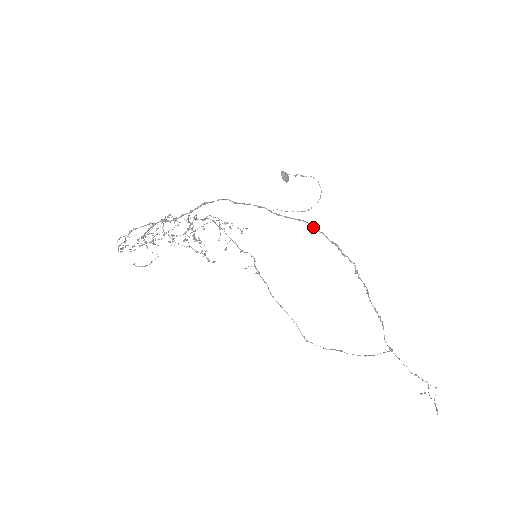
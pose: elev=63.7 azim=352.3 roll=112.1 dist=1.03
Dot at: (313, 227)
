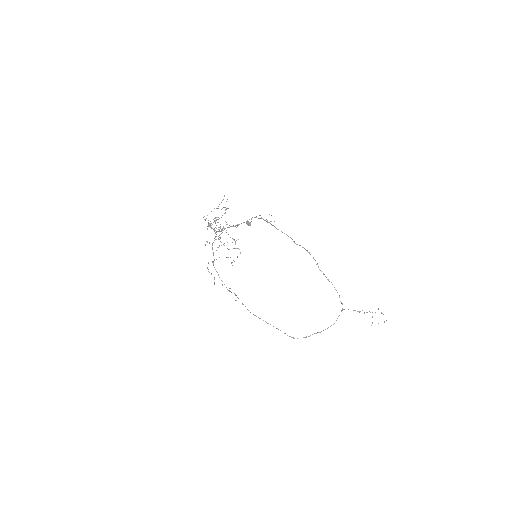
Dot at: occluded
